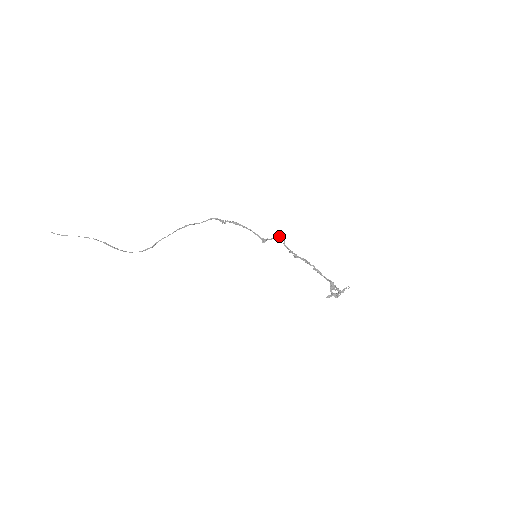
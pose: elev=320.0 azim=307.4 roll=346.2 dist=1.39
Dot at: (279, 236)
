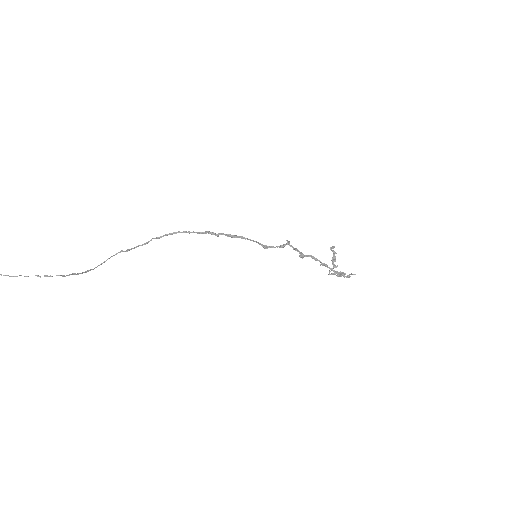
Dot at: (285, 245)
